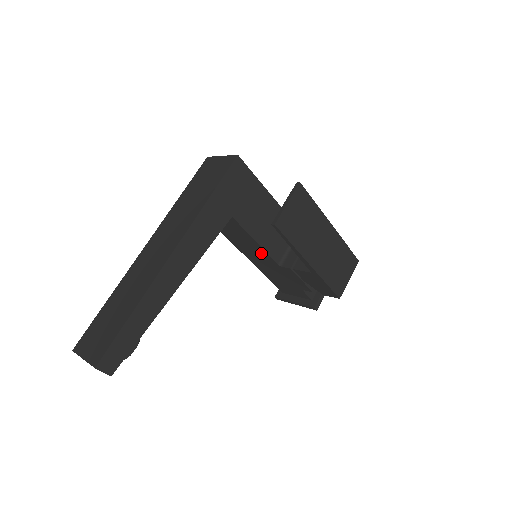
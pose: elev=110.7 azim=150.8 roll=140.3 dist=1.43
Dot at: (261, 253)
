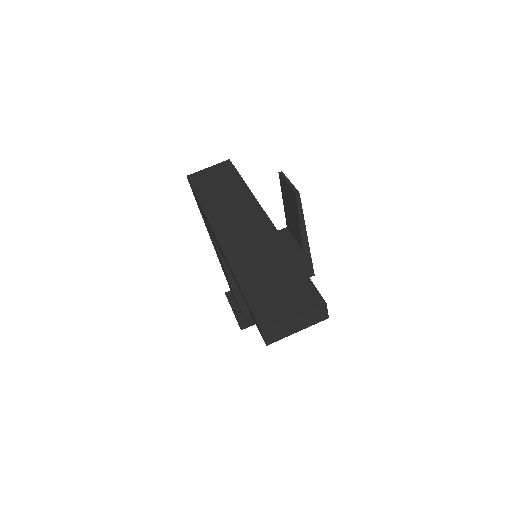
Dot at: occluded
